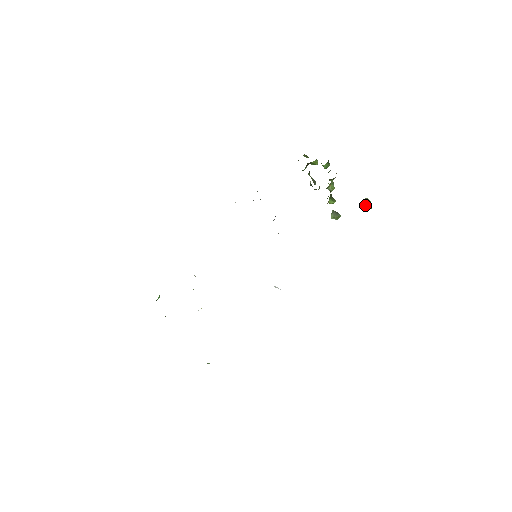
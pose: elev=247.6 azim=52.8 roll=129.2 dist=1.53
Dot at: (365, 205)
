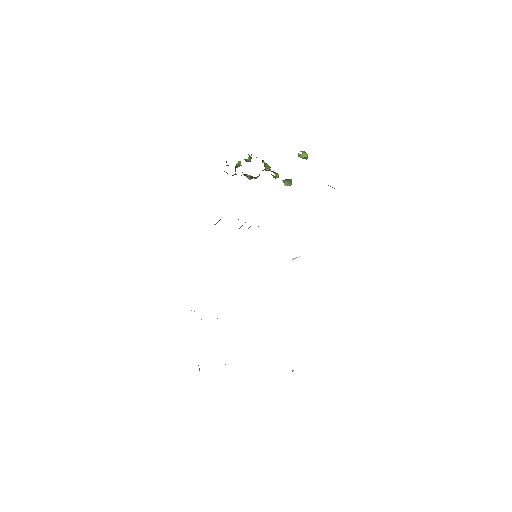
Dot at: (303, 156)
